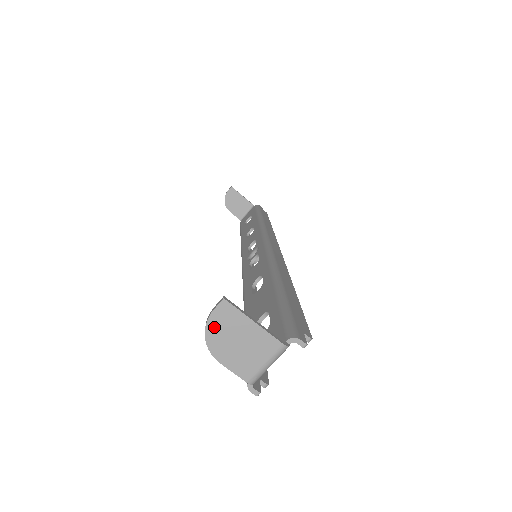
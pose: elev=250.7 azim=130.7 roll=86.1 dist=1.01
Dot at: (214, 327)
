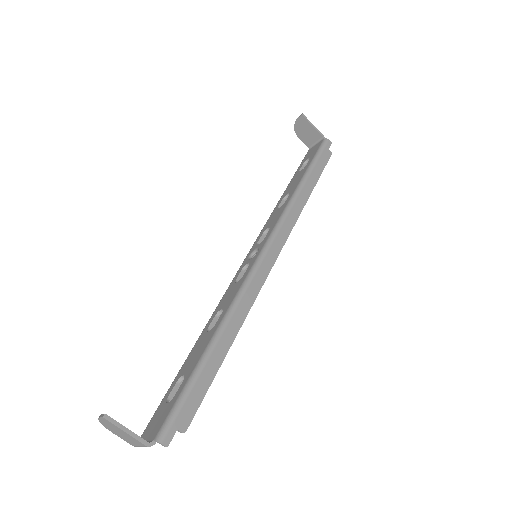
Dot at: (103, 422)
